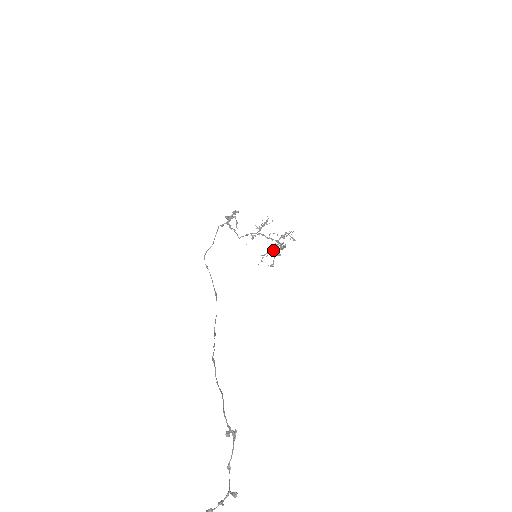
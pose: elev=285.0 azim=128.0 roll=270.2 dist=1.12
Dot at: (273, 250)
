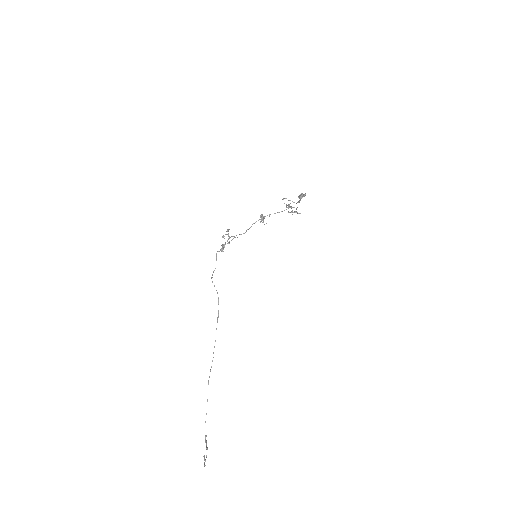
Dot at: (288, 211)
